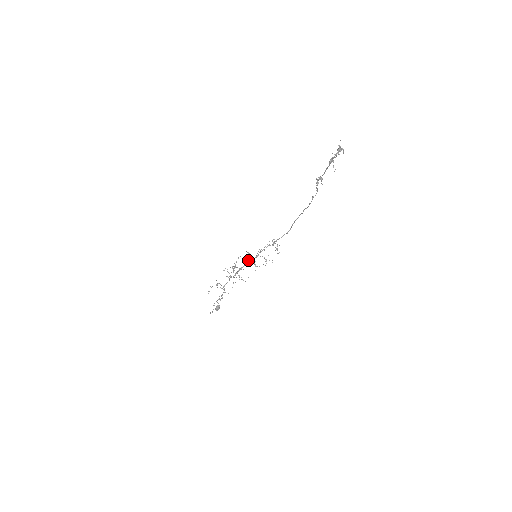
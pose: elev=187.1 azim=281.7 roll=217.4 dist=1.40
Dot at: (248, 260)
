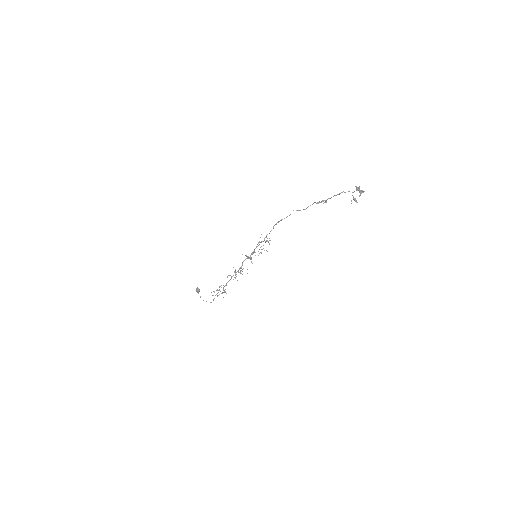
Dot at: occluded
